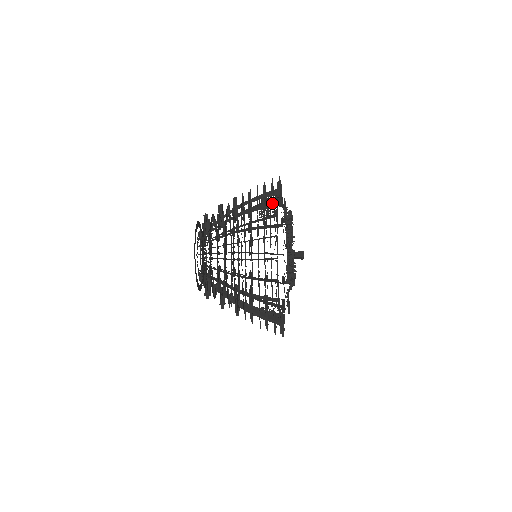
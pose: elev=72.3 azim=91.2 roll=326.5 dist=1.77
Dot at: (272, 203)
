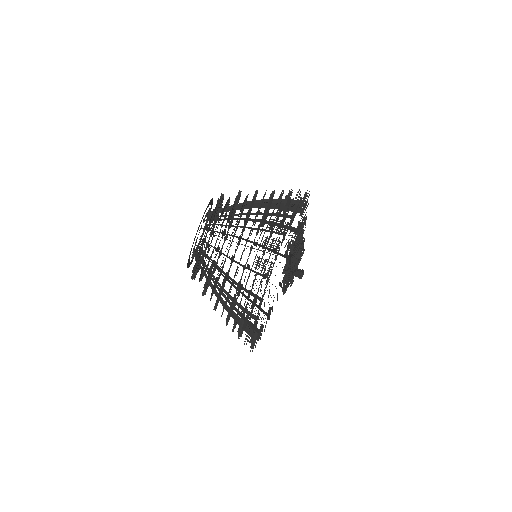
Dot at: occluded
